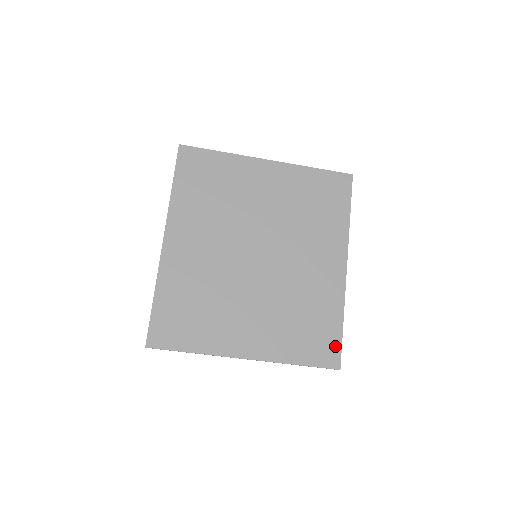
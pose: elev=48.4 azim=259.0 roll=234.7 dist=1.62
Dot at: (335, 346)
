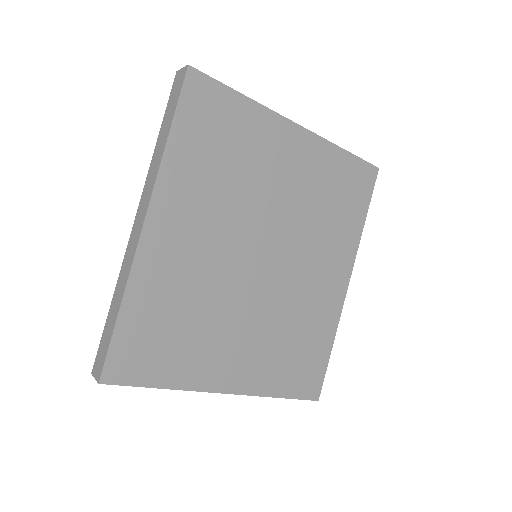
Dot at: (319, 375)
